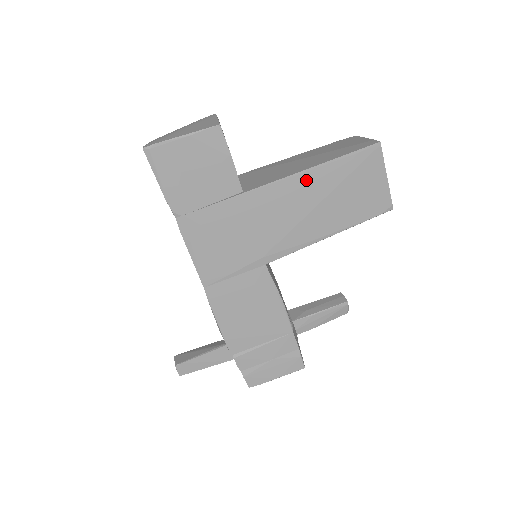
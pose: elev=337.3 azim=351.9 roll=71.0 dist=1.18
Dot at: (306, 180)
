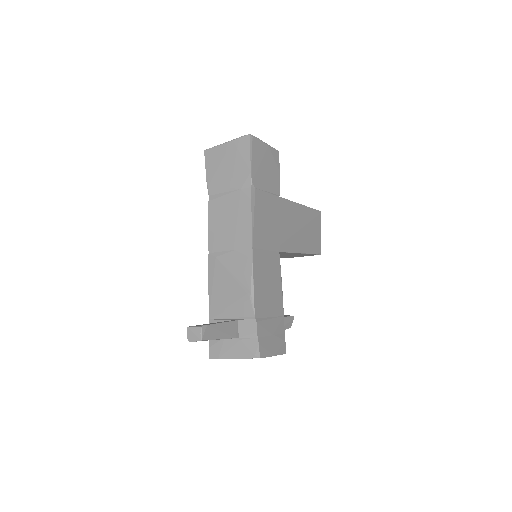
Dot at: (299, 210)
